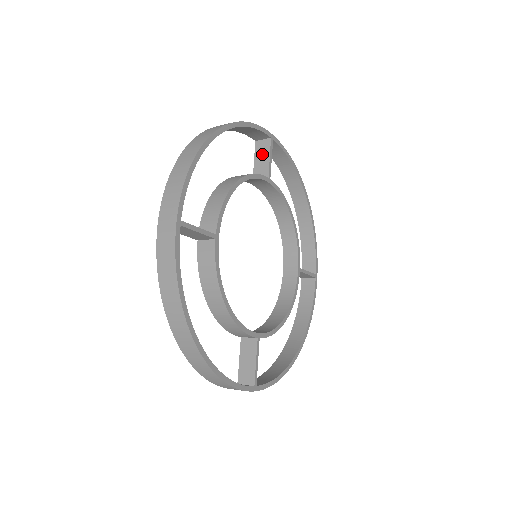
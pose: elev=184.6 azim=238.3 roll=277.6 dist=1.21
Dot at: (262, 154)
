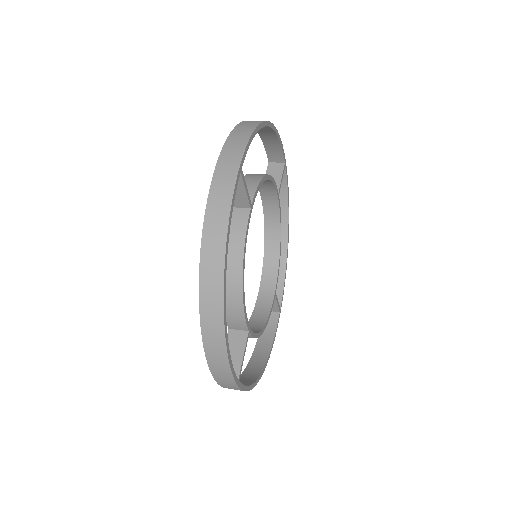
Dot at: (274, 173)
